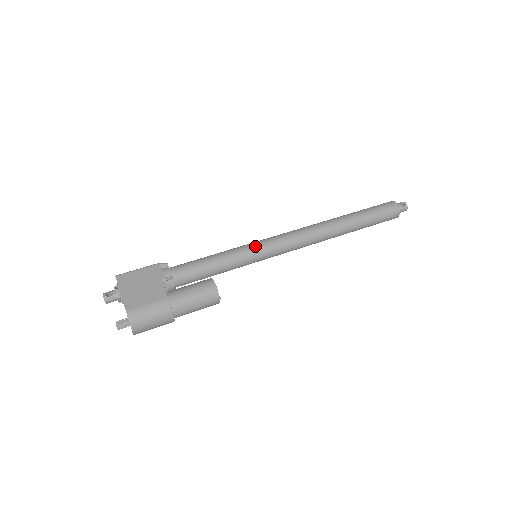
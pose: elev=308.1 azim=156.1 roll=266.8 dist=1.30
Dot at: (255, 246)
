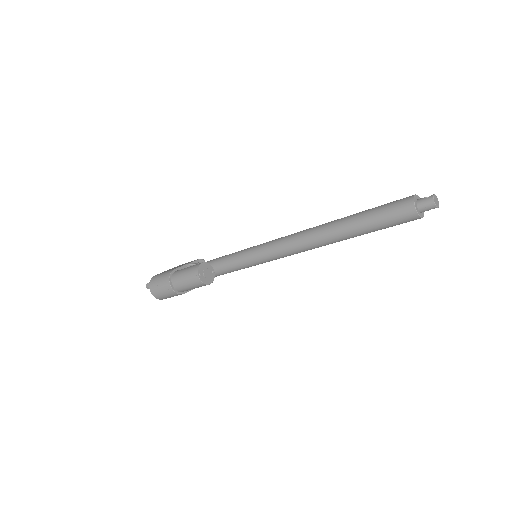
Dot at: (255, 246)
